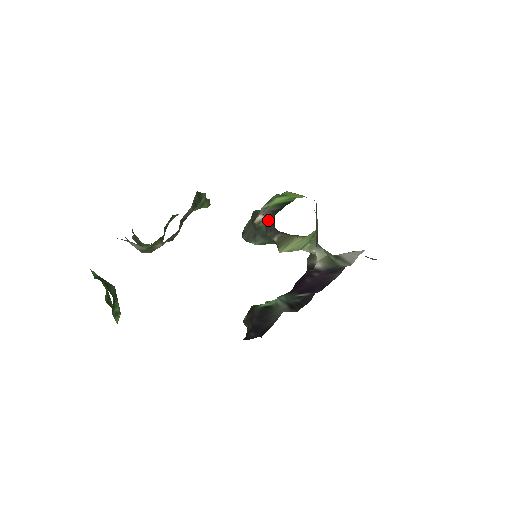
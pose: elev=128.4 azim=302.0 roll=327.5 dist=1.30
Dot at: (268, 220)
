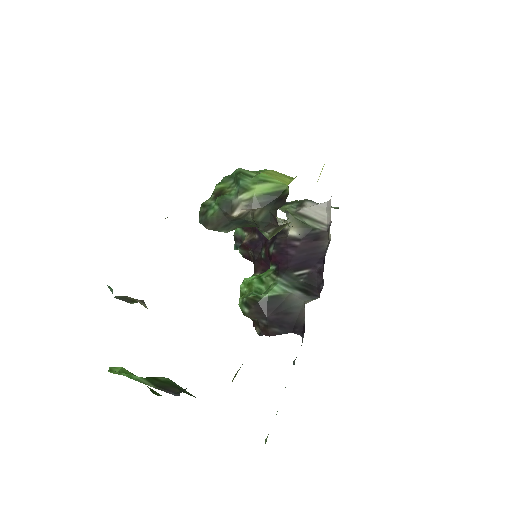
Dot at: (259, 215)
